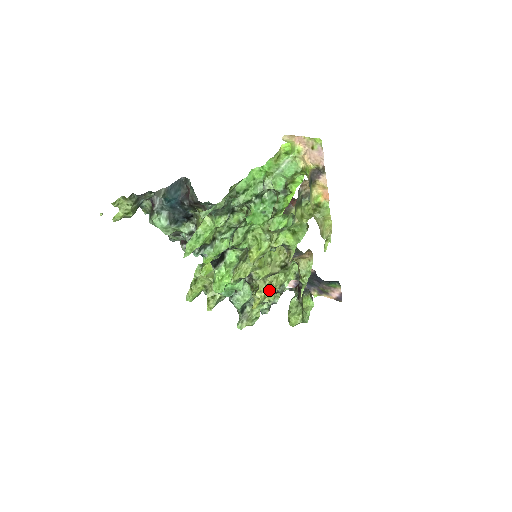
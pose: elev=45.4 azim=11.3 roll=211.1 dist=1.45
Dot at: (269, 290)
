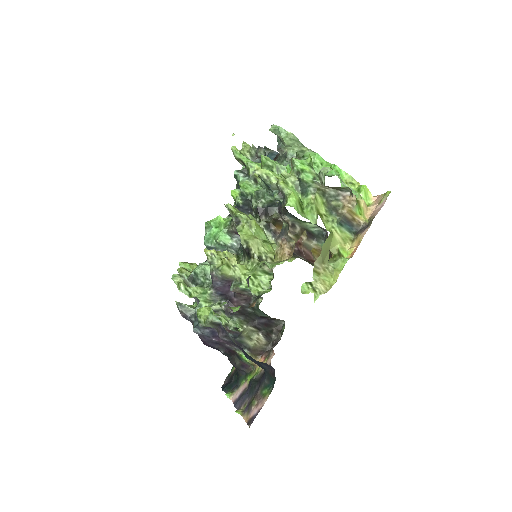
Dot at: (230, 258)
